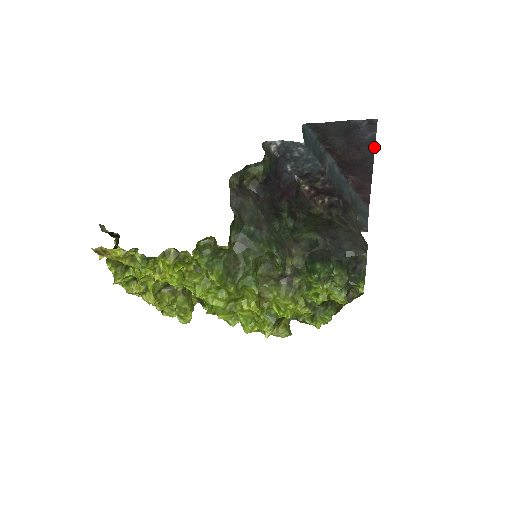
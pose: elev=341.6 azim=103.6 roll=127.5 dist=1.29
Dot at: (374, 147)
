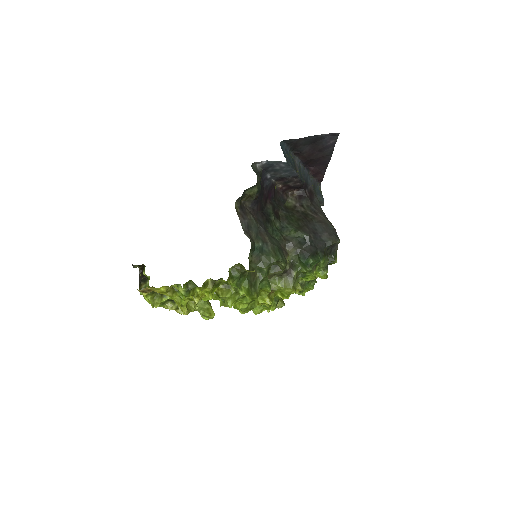
Dot at: (333, 149)
